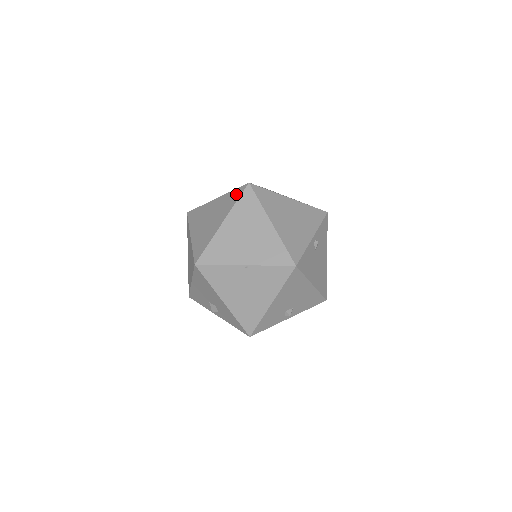
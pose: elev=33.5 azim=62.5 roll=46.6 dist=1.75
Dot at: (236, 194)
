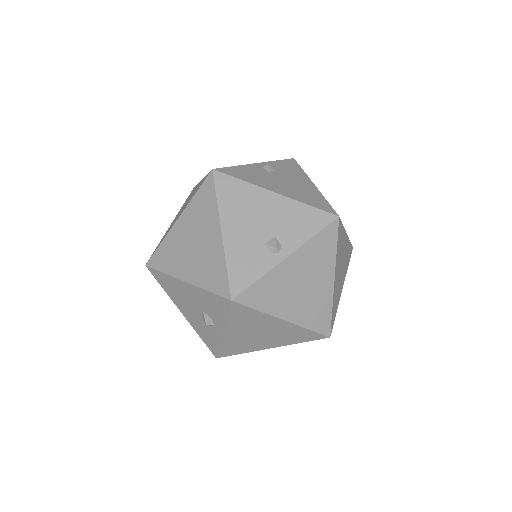
Dot at: occluded
